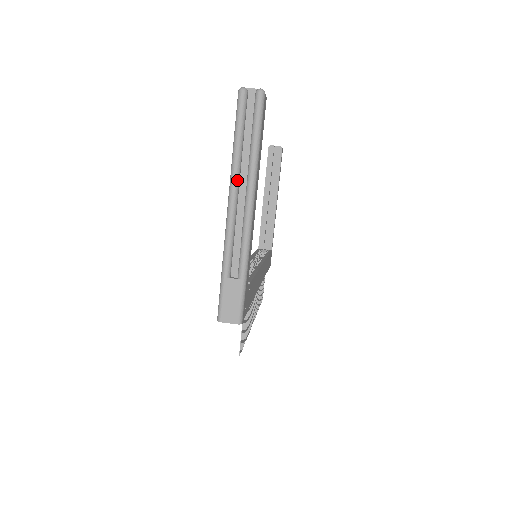
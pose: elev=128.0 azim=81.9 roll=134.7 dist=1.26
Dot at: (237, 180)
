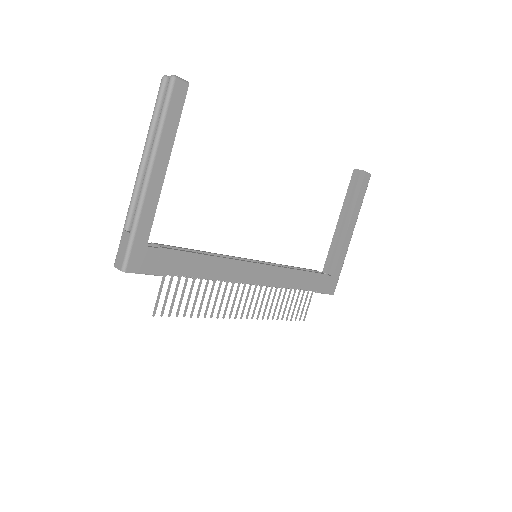
Dot at: (146, 150)
